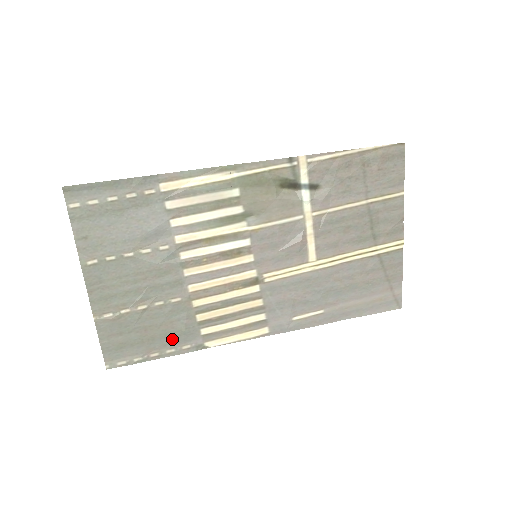
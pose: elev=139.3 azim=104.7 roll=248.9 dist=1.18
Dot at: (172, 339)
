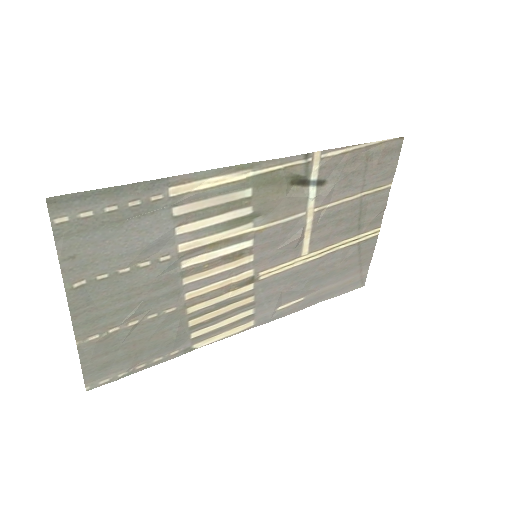
Dot at: (161, 348)
